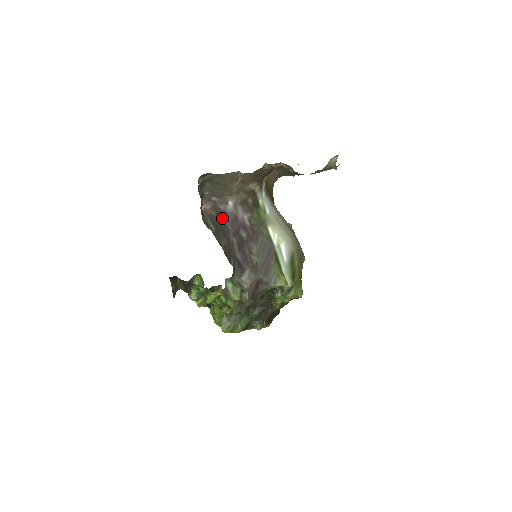
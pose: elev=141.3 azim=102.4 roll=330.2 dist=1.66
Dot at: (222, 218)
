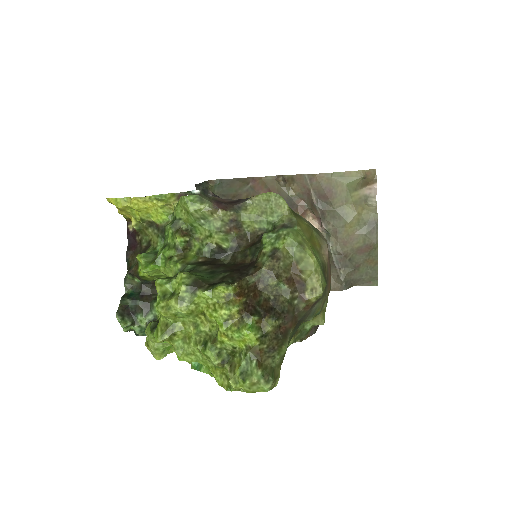
Dot at: occluded
